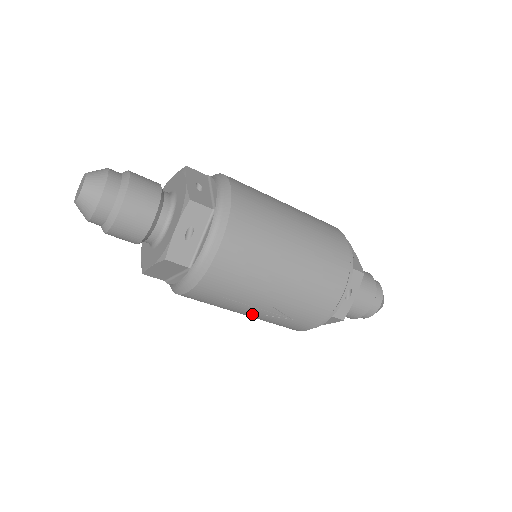
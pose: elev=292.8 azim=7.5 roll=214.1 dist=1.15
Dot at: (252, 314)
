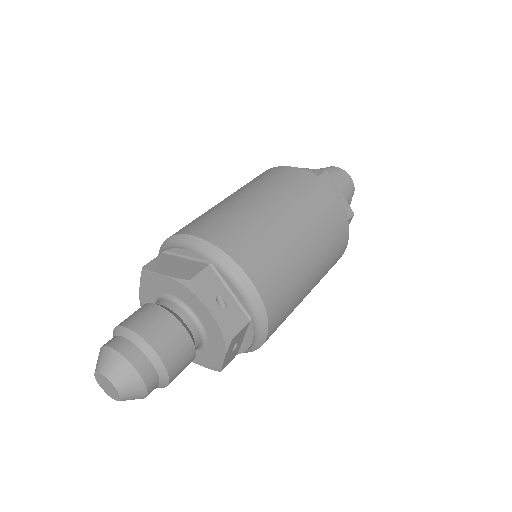
Dot at: occluded
